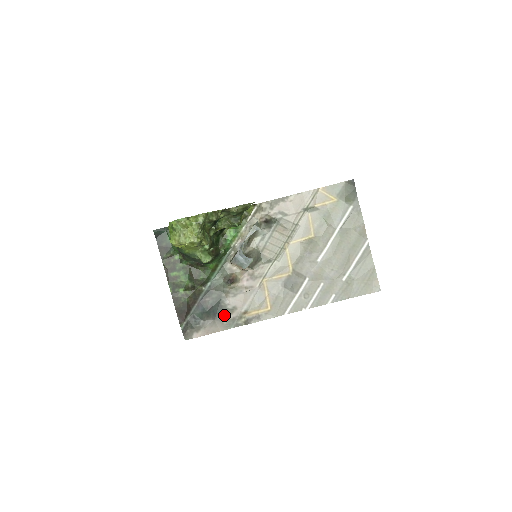
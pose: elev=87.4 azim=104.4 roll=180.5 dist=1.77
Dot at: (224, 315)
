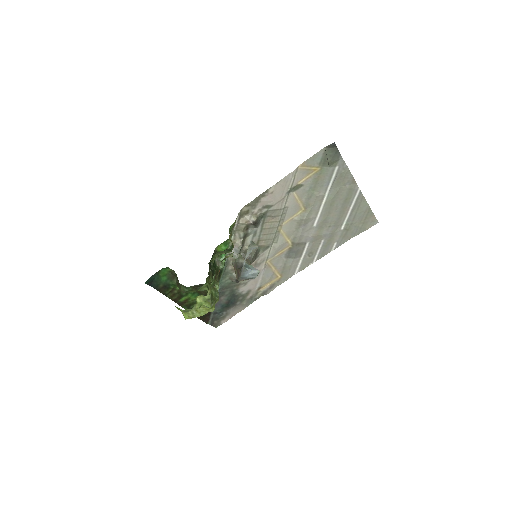
Dot at: (242, 299)
